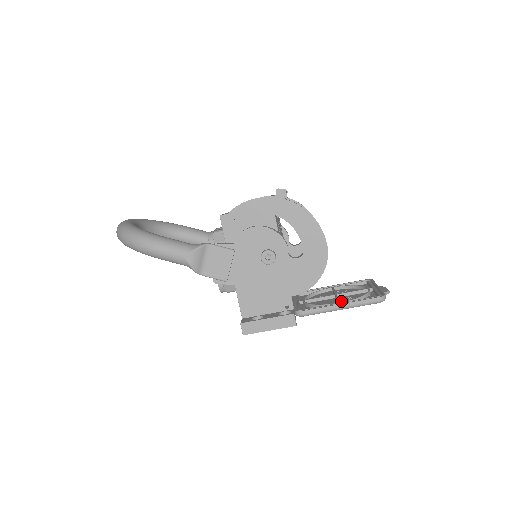
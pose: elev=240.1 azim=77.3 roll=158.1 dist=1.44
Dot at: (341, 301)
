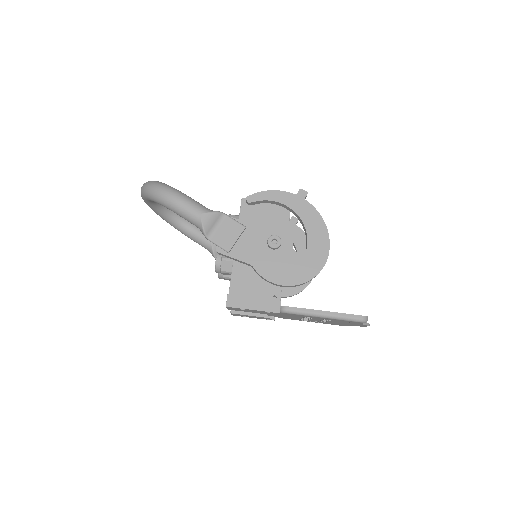
Dot at: occluded
